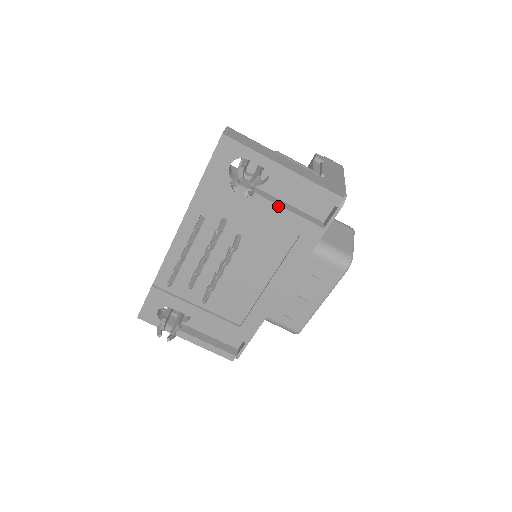
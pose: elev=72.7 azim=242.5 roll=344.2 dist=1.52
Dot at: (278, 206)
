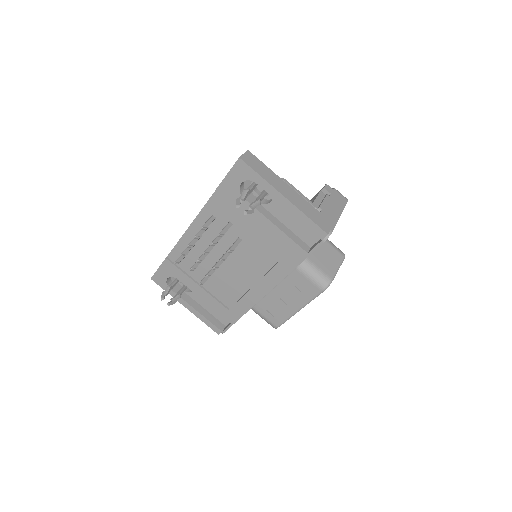
Dot at: (274, 225)
